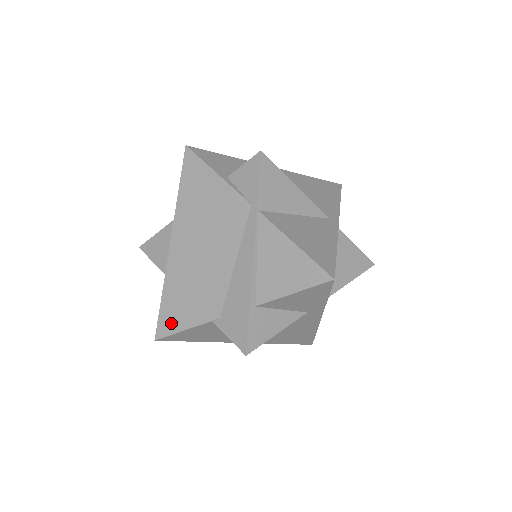
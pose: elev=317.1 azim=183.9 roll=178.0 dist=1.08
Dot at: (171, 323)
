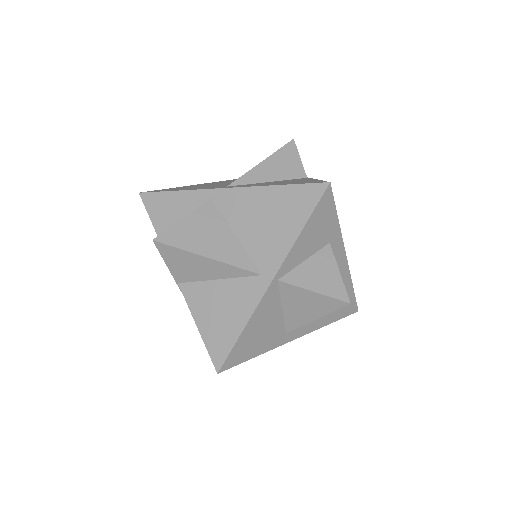
Dot at: occluded
